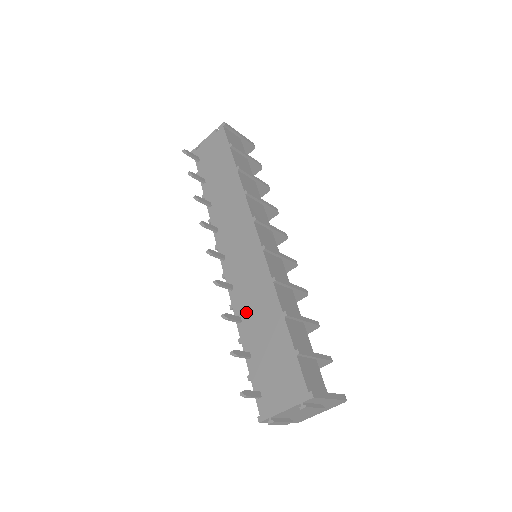
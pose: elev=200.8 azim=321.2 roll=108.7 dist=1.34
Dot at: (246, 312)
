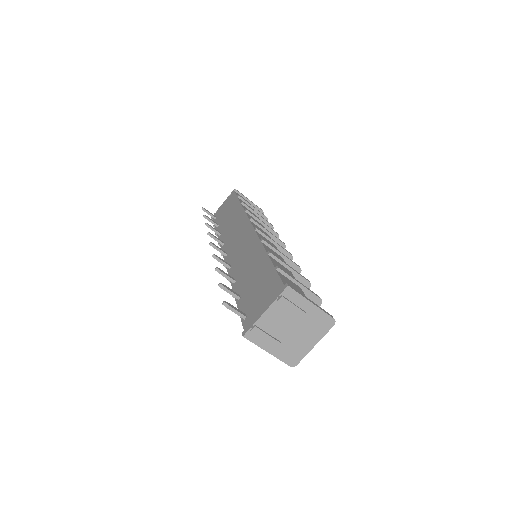
Dot at: (239, 273)
